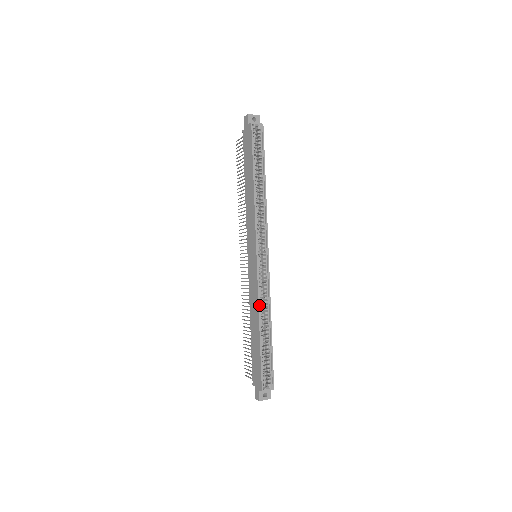
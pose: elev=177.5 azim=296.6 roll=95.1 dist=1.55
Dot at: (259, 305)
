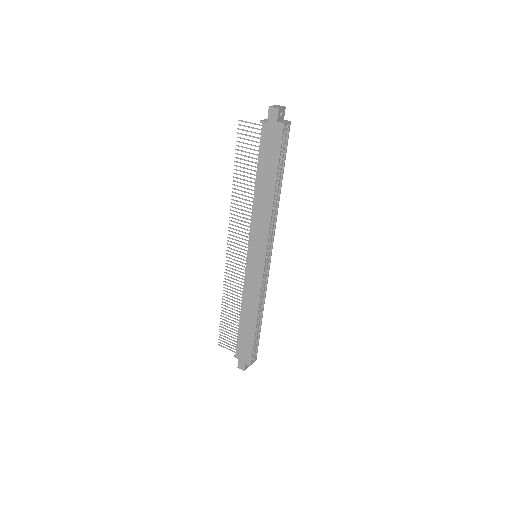
Dot at: (259, 304)
